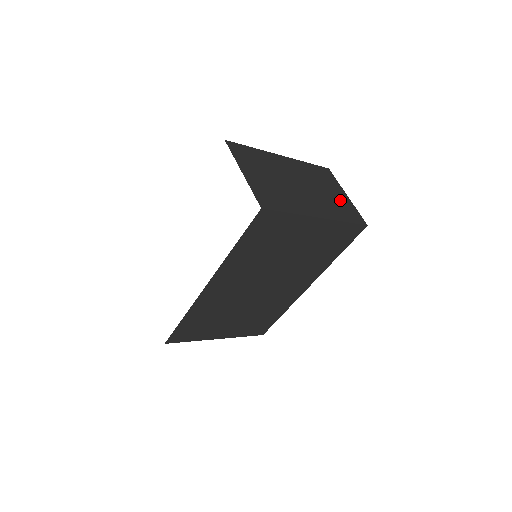
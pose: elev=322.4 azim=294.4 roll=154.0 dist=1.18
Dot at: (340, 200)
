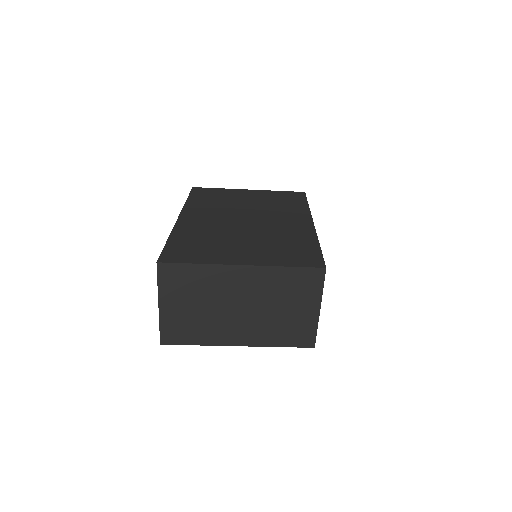
Dot at: (297, 319)
